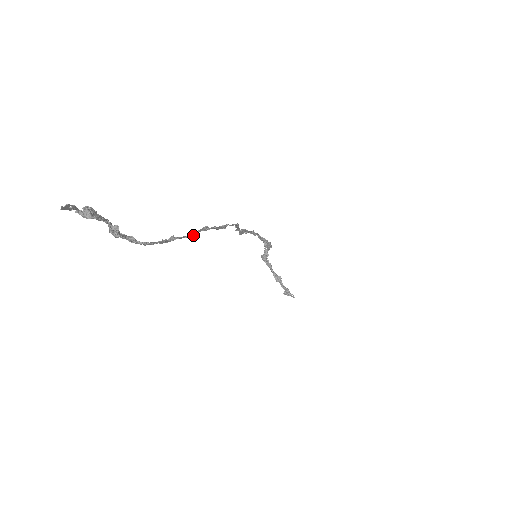
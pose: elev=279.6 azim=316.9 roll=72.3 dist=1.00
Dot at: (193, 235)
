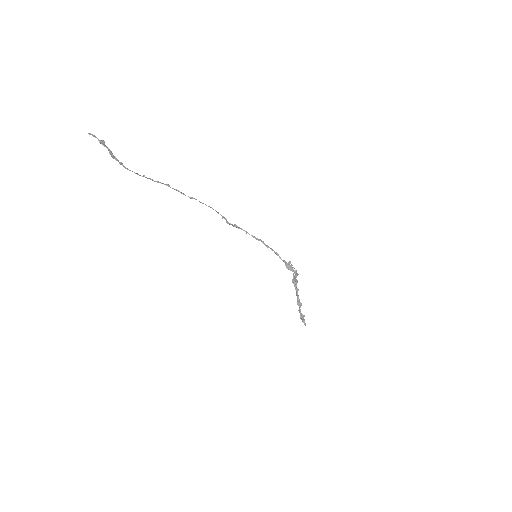
Dot at: occluded
